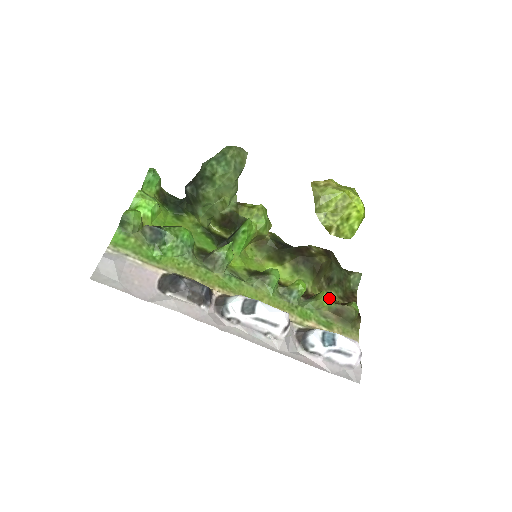
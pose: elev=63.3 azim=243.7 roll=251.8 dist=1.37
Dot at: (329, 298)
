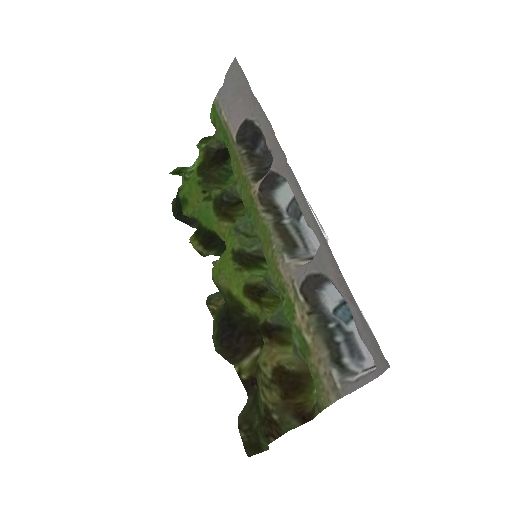
Dot at: occluded
